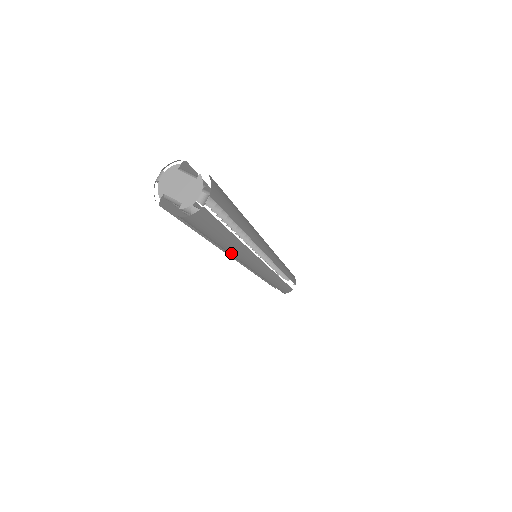
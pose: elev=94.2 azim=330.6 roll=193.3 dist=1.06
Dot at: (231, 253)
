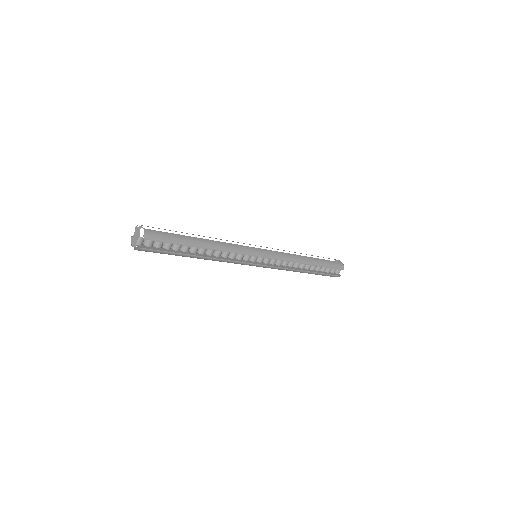
Dot at: (211, 248)
